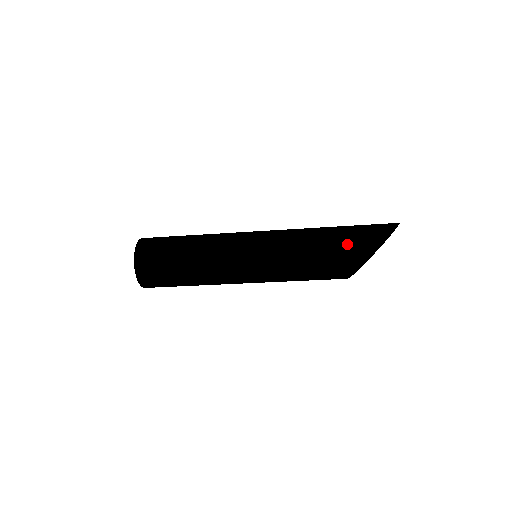
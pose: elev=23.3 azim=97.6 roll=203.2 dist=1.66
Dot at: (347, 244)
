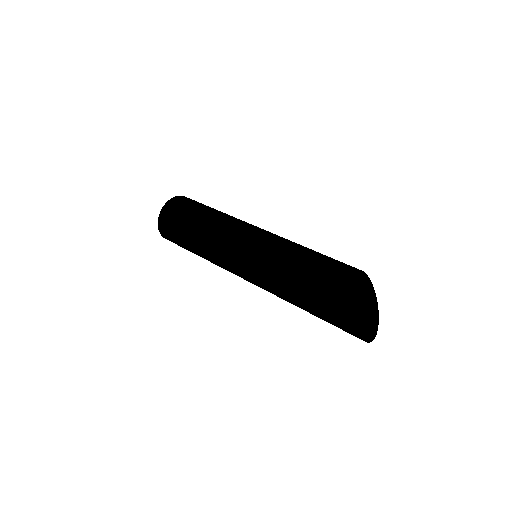
Dot at: occluded
